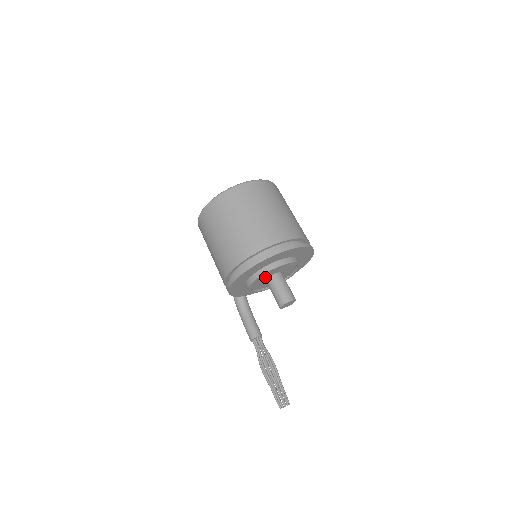
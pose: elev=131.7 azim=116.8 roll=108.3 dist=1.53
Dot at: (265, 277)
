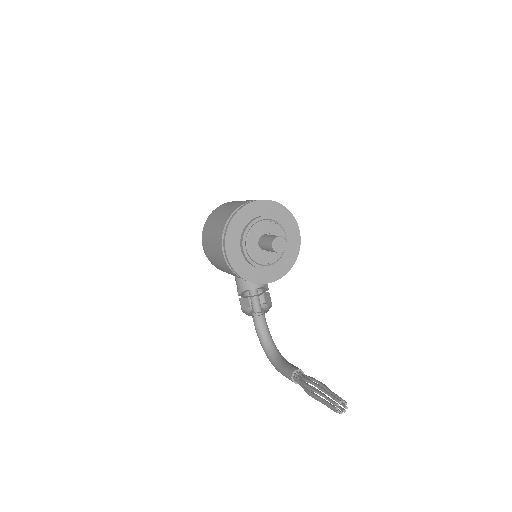
Dot at: (255, 236)
